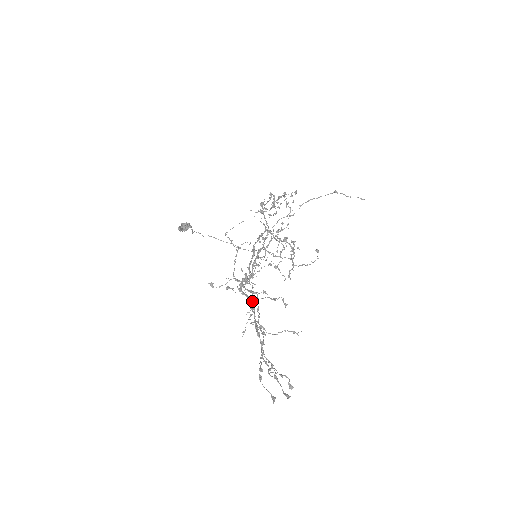
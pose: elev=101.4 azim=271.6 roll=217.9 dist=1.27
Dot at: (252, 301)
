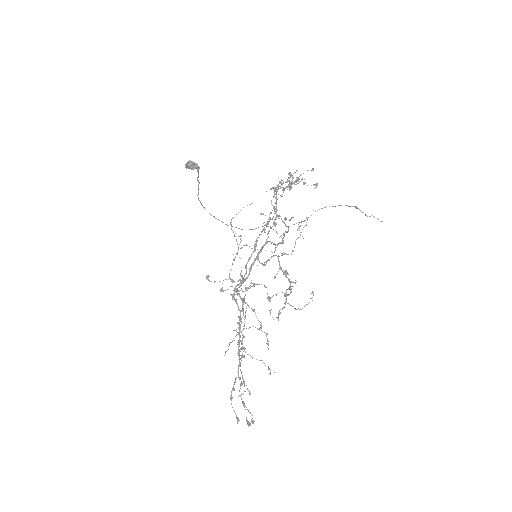
Dot at: occluded
